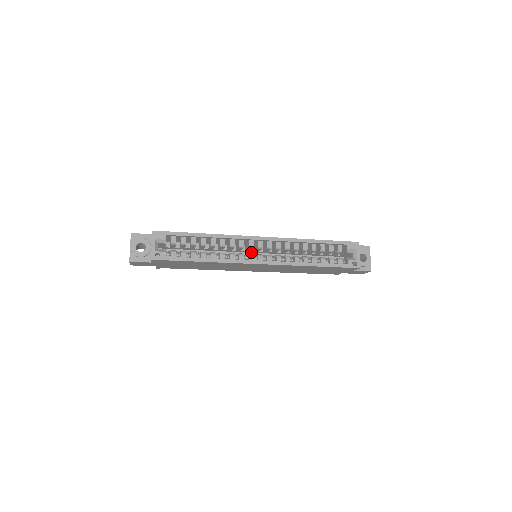
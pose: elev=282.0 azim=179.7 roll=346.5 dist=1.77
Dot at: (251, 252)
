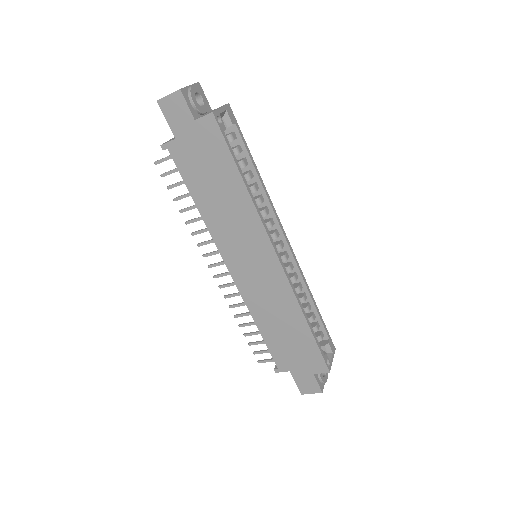
Dot at: occluded
